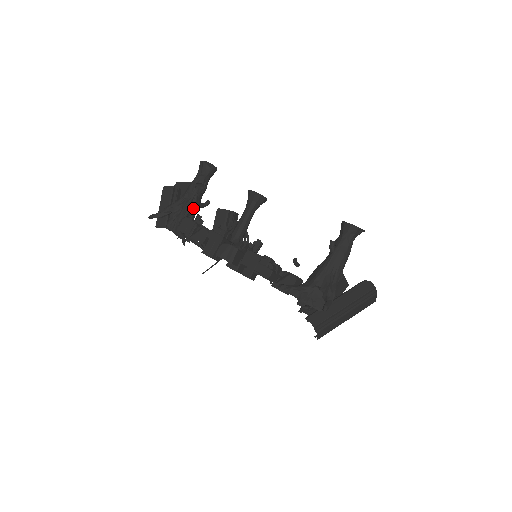
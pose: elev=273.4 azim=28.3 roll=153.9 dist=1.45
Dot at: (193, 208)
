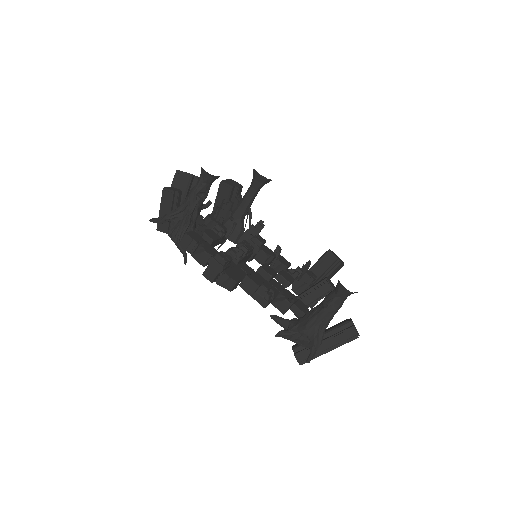
Dot at: (194, 219)
